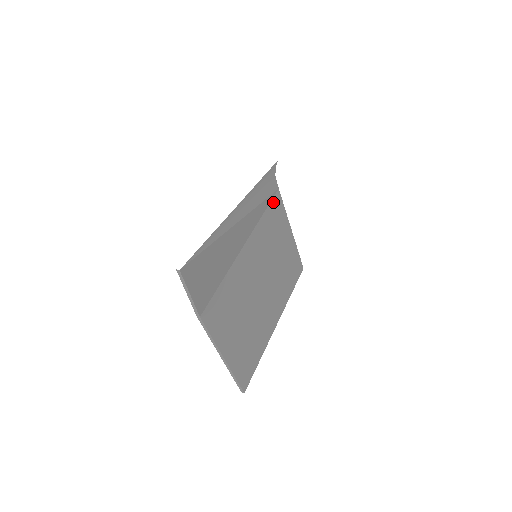
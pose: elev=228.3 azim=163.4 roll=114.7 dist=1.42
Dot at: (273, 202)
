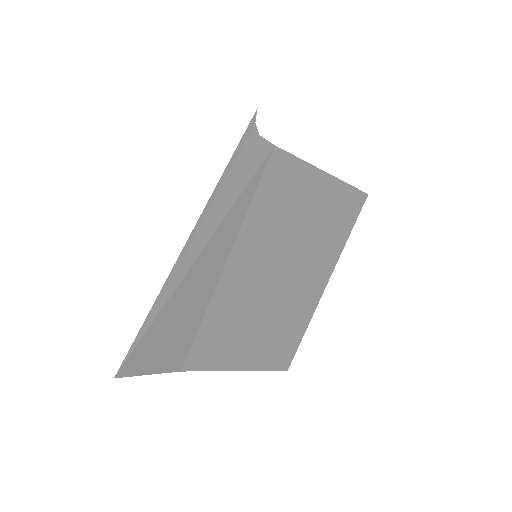
Dot at: (268, 172)
